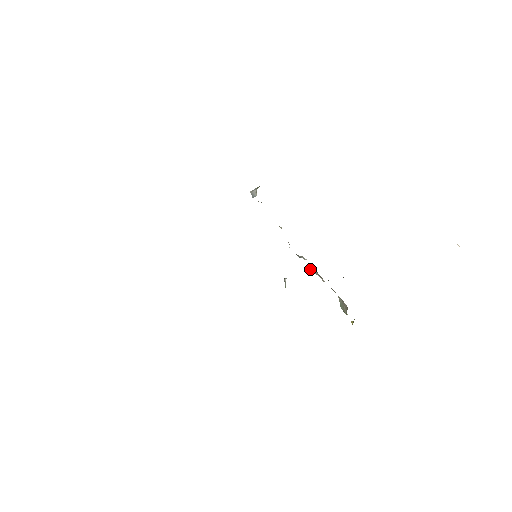
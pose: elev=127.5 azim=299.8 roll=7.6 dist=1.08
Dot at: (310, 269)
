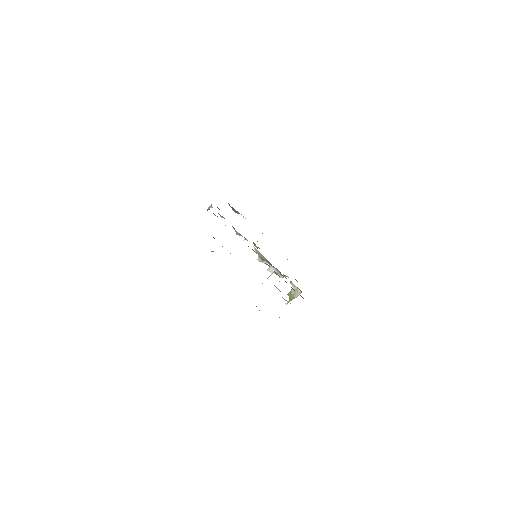
Dot at: (269, 270)
